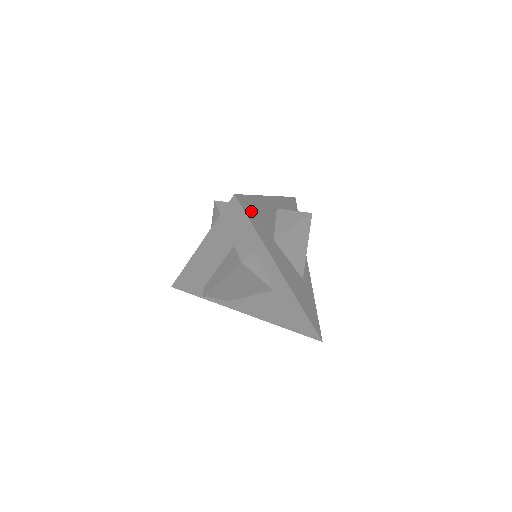
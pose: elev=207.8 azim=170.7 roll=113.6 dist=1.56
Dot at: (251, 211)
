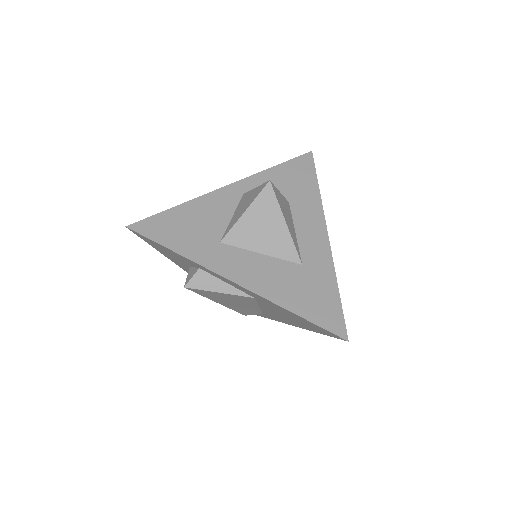
Dot at: (165, 229)
